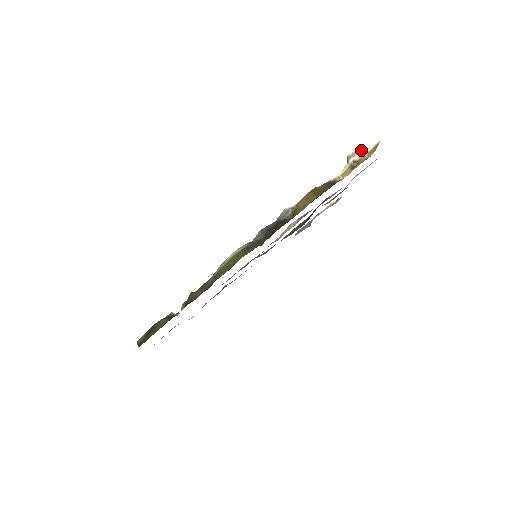
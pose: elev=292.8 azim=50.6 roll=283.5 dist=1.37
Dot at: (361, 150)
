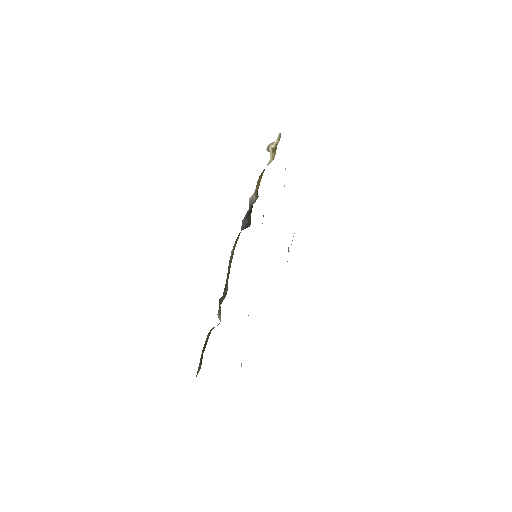
Dot at: (272, 142)
